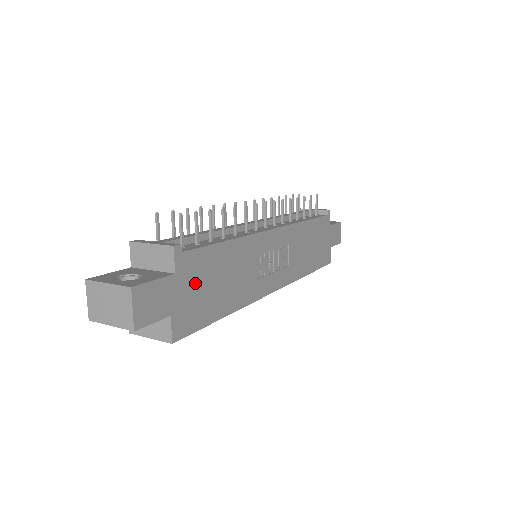
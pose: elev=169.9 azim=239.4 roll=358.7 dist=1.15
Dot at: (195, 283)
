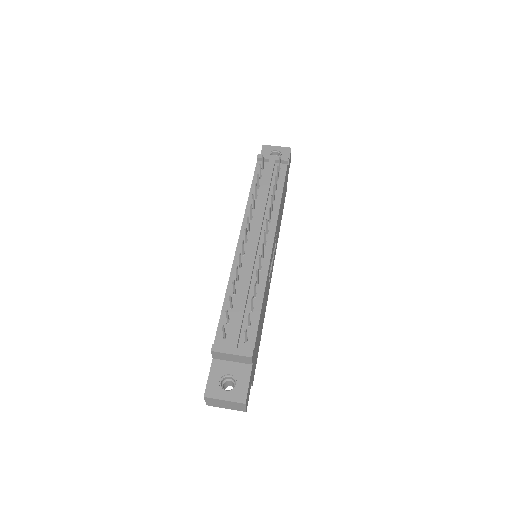
Dot at: (256, 349)
